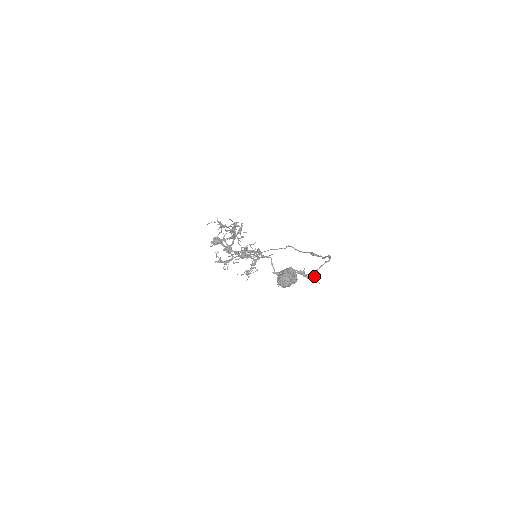
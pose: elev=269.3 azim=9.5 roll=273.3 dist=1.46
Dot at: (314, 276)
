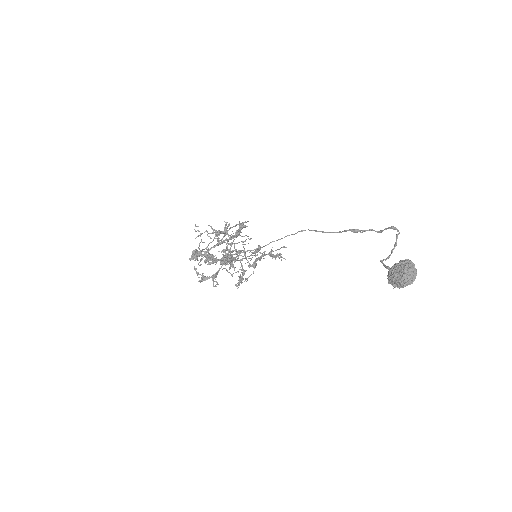
Dot at: (279, 253)
